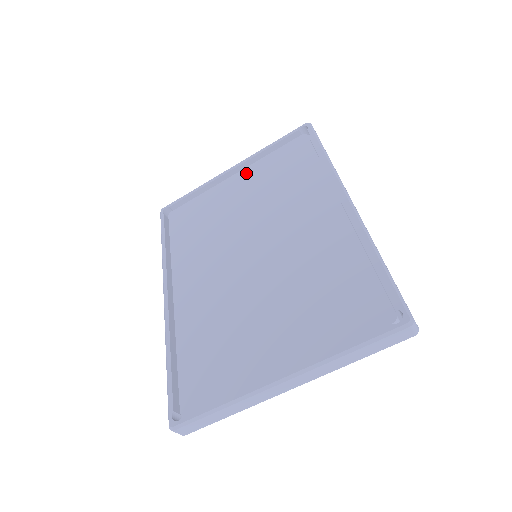
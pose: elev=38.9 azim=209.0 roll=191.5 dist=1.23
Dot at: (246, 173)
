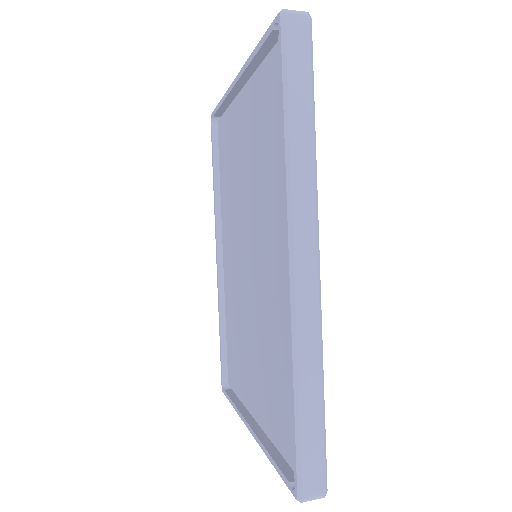
Dot at: (247, 95)
